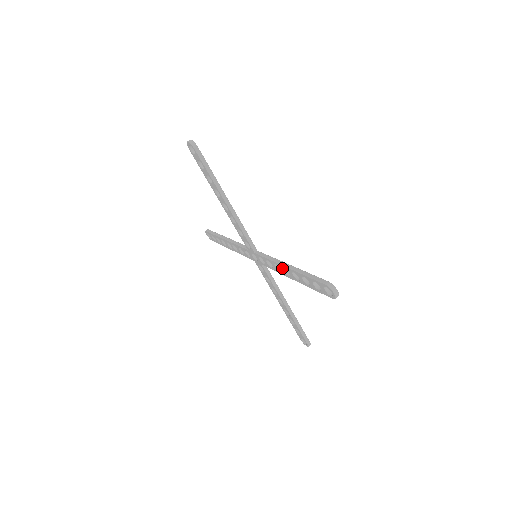
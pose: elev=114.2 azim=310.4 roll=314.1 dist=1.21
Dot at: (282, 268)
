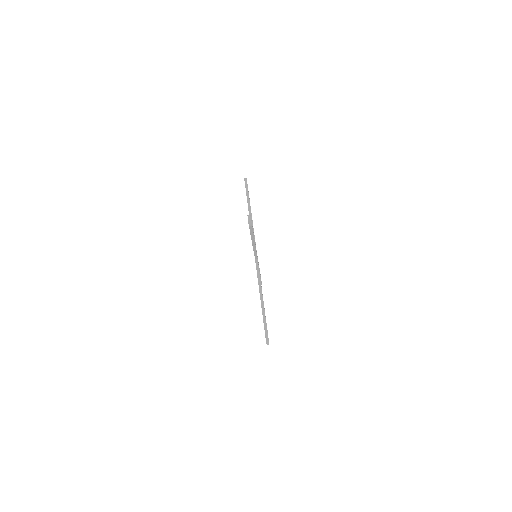
Dot at: (259, 292)
